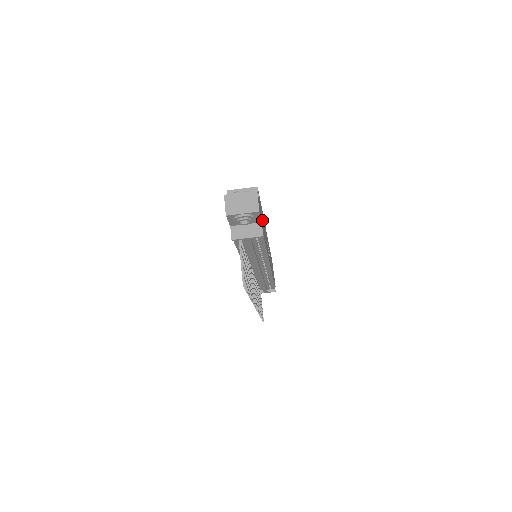
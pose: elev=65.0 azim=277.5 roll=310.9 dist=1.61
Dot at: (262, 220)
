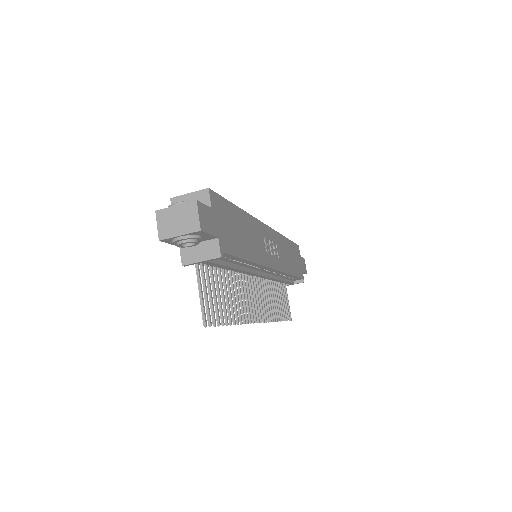
Dot at: (229, 228)
